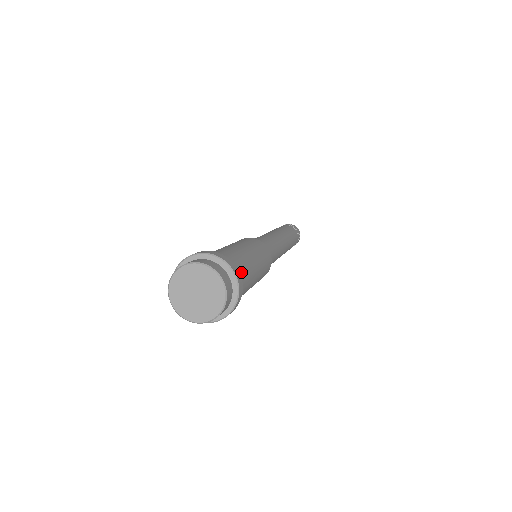
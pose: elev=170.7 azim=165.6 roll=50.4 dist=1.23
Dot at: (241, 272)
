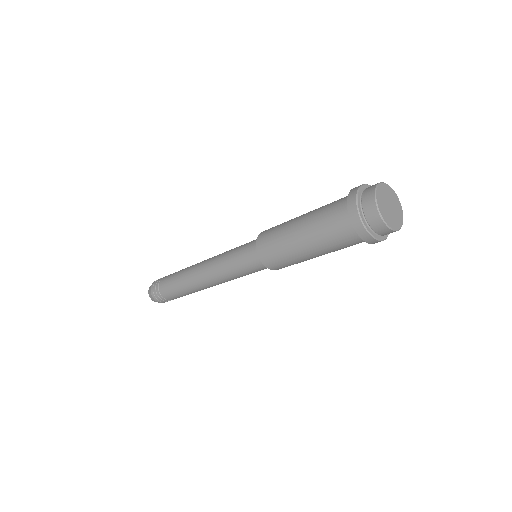
Dot at: occluded
